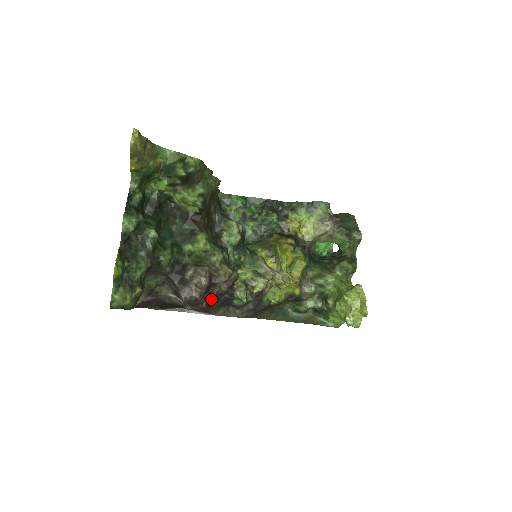
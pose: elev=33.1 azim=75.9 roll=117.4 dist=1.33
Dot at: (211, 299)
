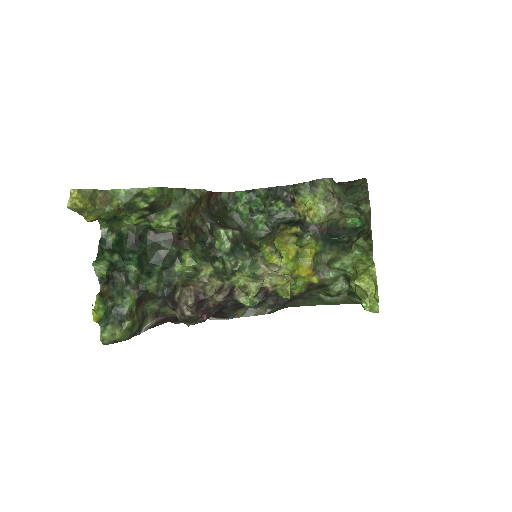
Dot at: (213, 310)
